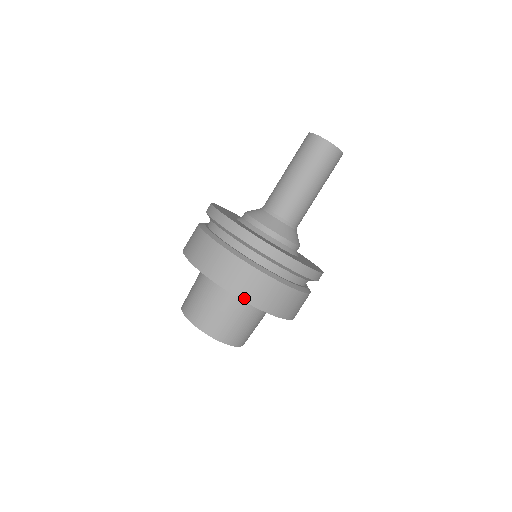
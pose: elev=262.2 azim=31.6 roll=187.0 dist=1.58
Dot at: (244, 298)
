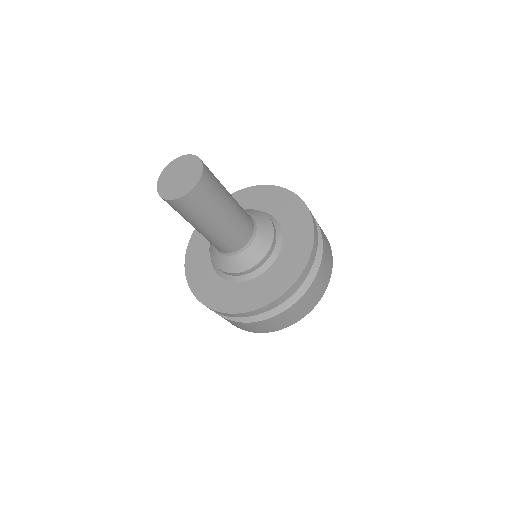
Dot at: (318, 300)
